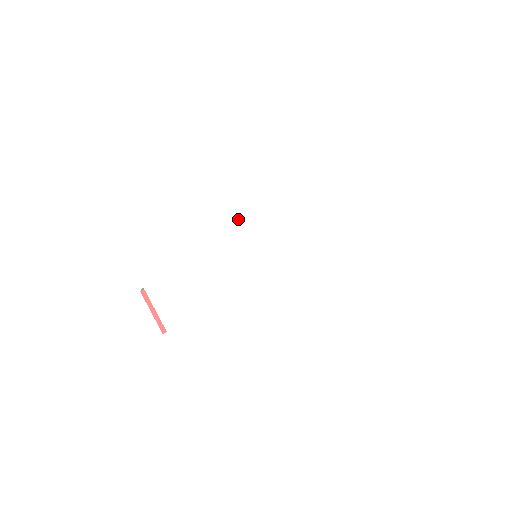
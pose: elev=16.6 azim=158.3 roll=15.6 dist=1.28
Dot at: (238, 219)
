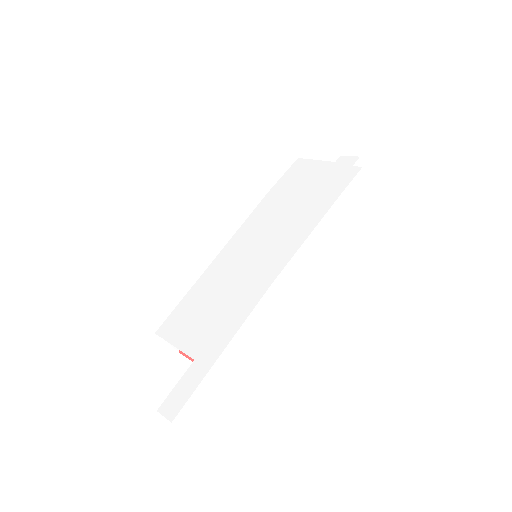
Dot at: (229, 245)
